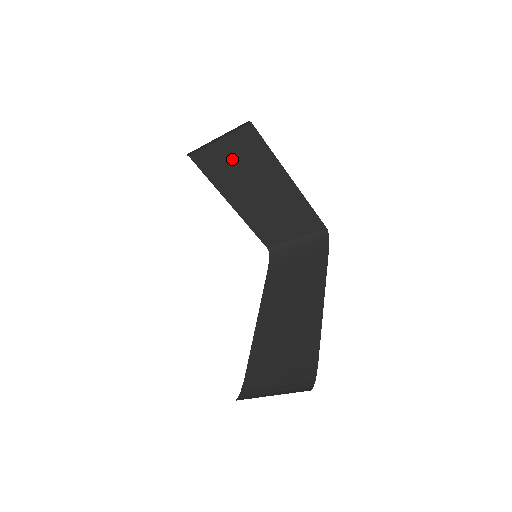
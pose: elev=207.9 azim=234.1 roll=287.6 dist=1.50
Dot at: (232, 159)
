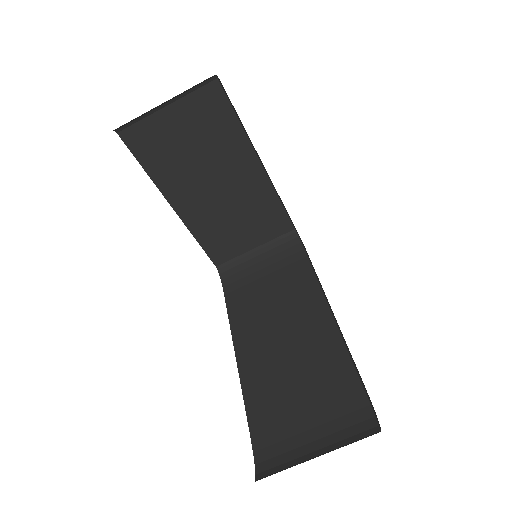
Dot at: (183, 136)
